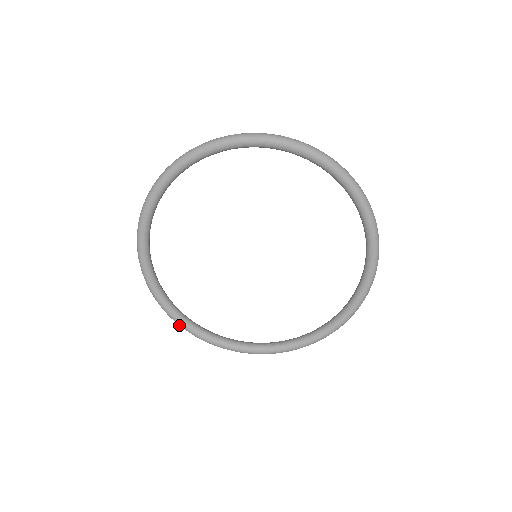
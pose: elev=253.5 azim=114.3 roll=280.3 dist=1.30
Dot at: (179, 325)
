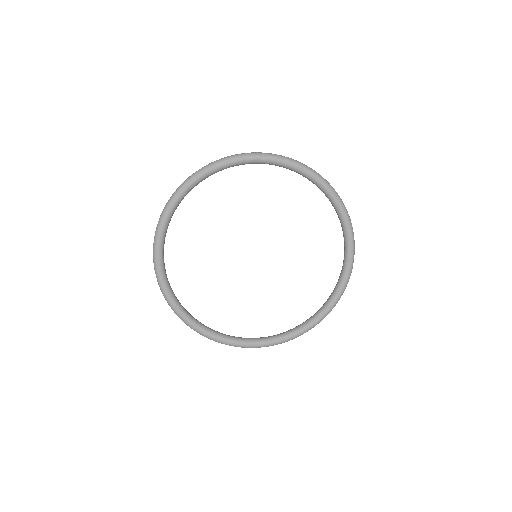
Dot at: occluded
